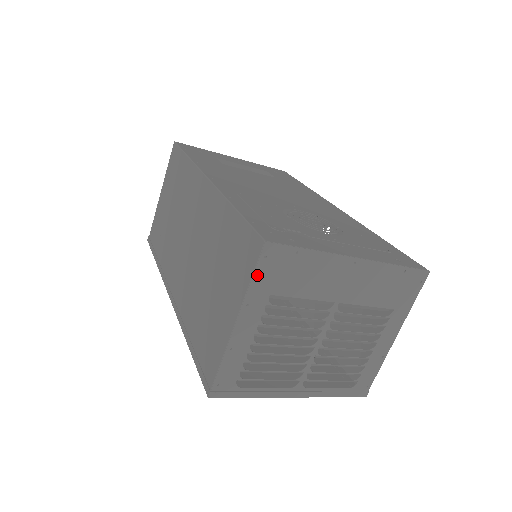
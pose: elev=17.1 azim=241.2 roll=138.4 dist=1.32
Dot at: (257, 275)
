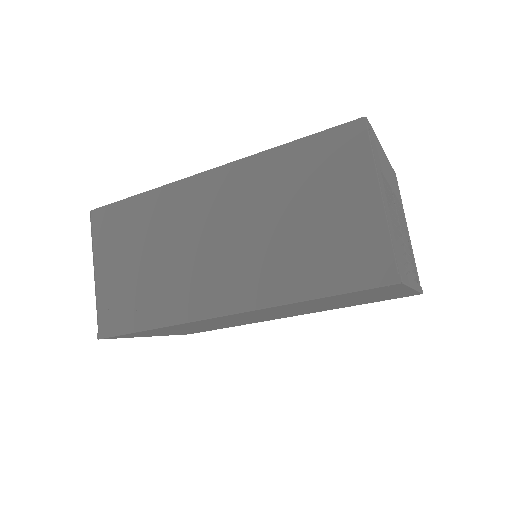
Dot at: (373, 147)
